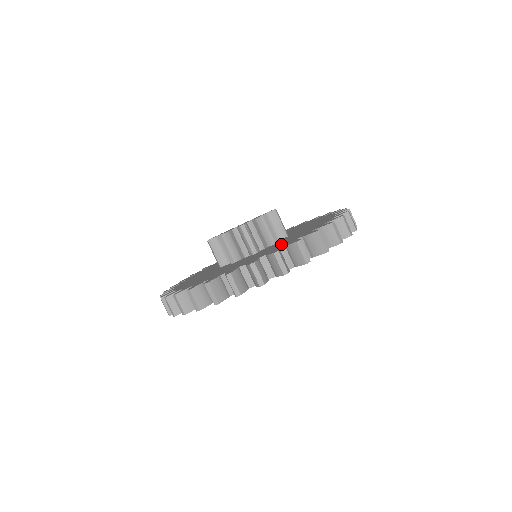
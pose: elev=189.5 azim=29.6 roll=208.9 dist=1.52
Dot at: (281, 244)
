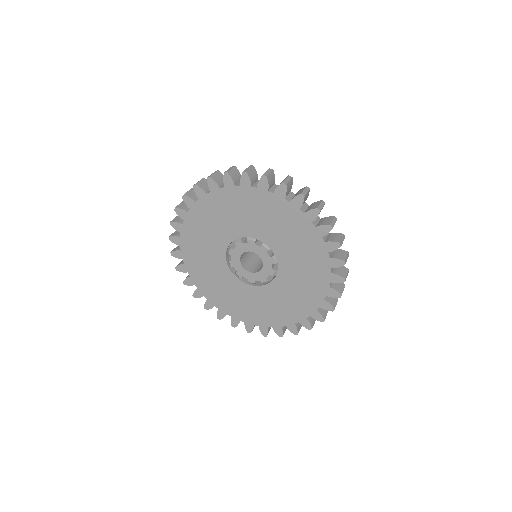
Dot at: occluded
